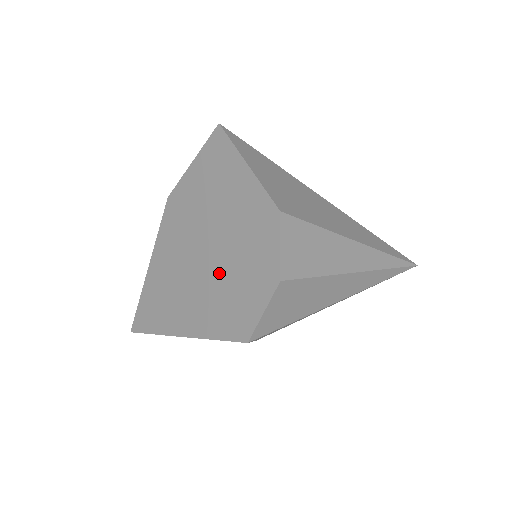
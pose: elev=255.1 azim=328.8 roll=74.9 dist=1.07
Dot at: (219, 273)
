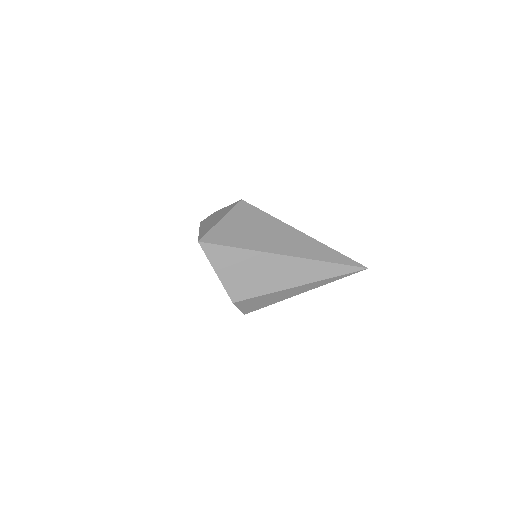
Dot at: occluded
